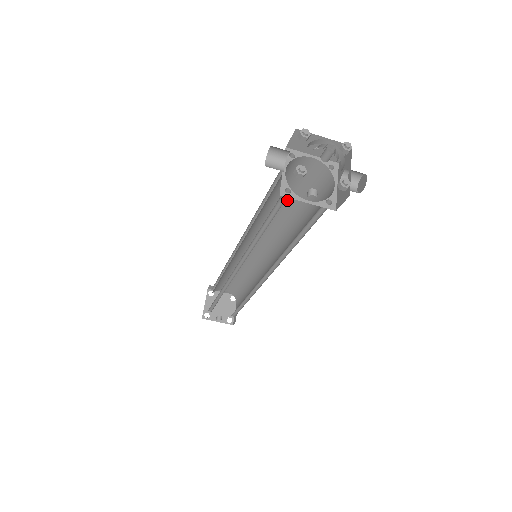
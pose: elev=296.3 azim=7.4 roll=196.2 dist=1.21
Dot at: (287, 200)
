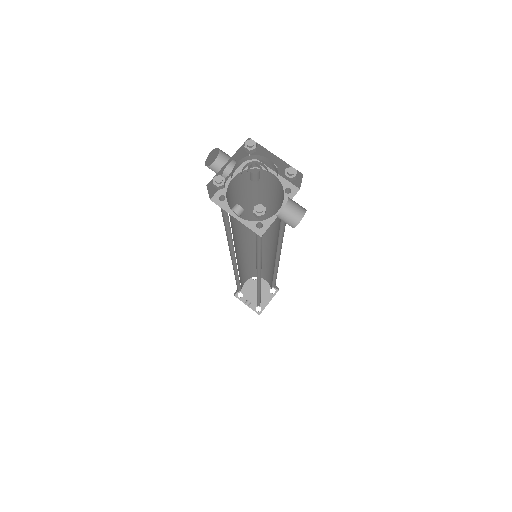
Dot at: (272, 211)
